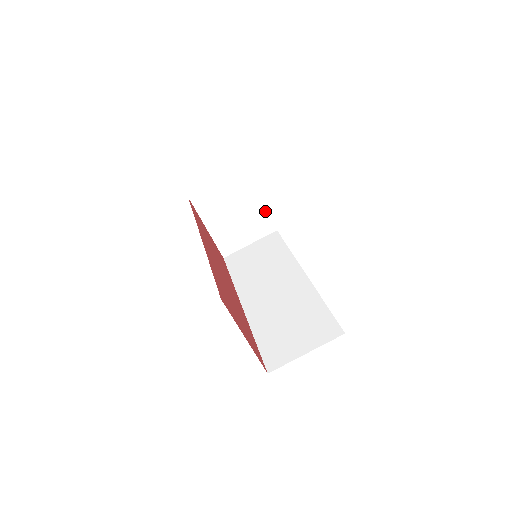
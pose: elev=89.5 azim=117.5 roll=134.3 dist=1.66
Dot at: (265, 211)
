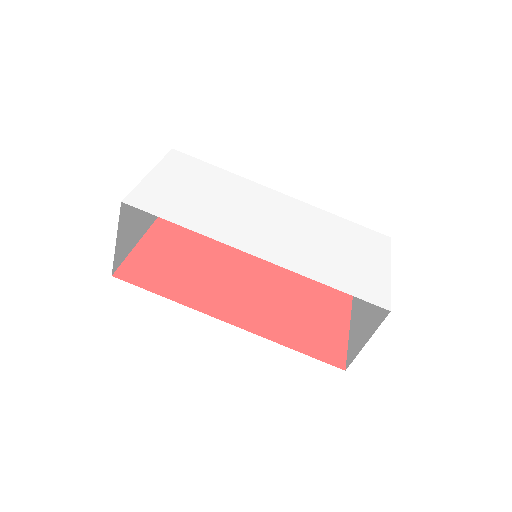
Dot at: occluded
